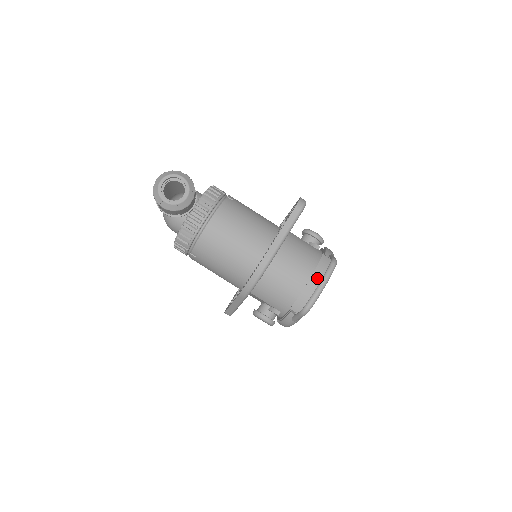
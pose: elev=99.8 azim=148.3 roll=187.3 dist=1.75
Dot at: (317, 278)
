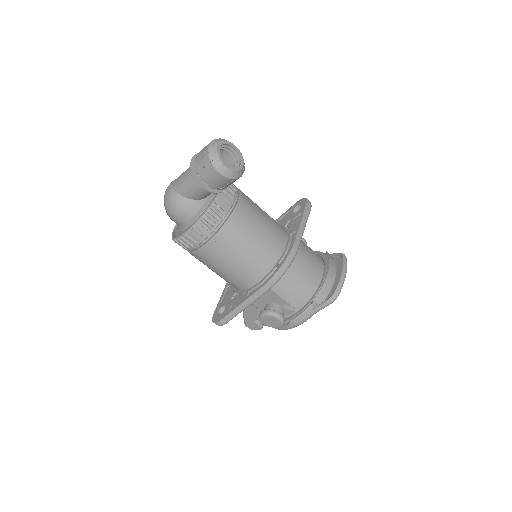
Dot at: (333, 269)
